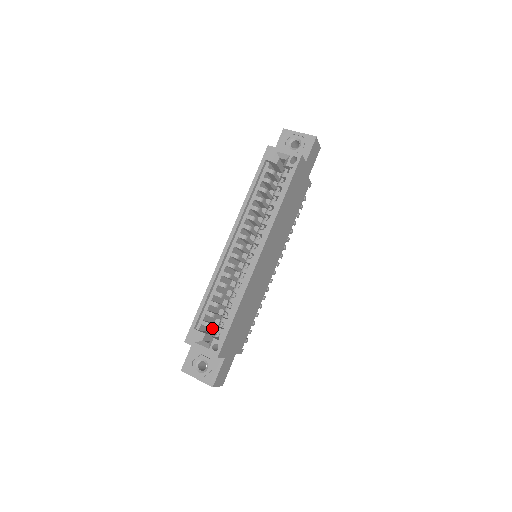
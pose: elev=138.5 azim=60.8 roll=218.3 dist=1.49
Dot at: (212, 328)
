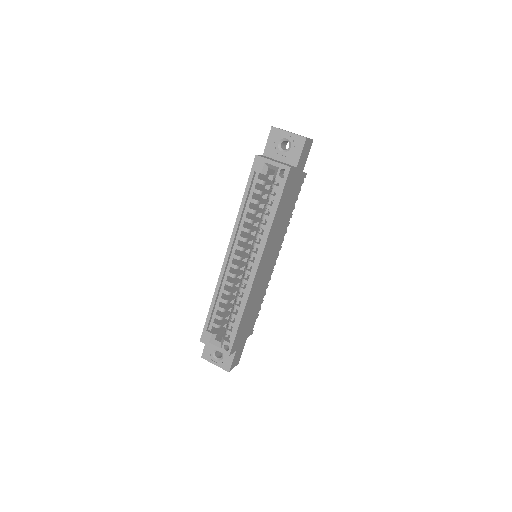
Dot at: occluded
